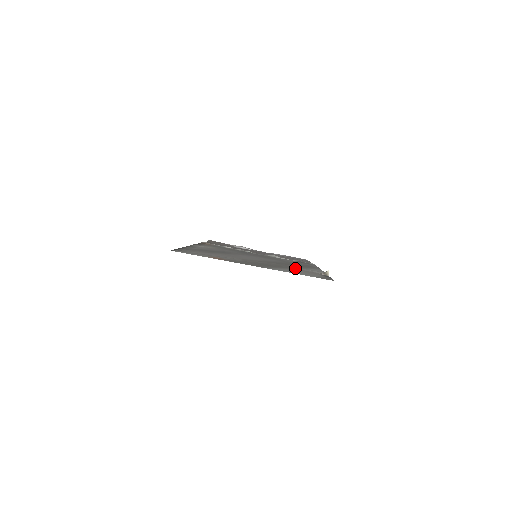
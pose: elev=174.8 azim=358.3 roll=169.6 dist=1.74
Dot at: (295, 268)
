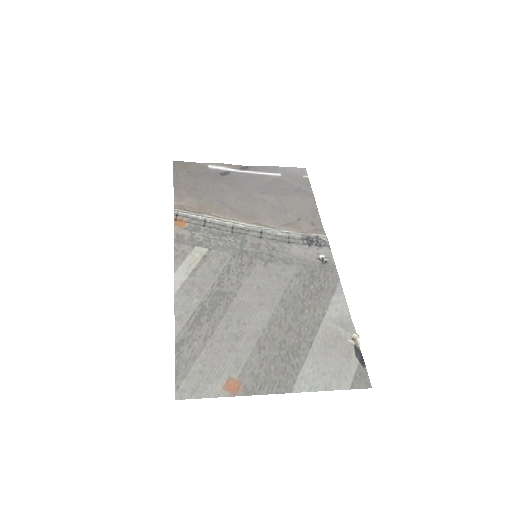
Dot at: (317, 328)
